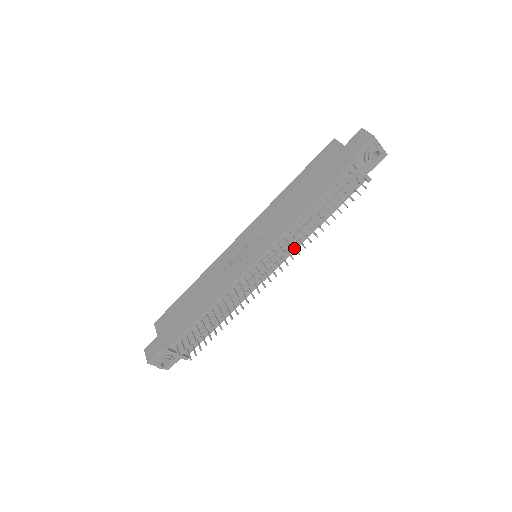
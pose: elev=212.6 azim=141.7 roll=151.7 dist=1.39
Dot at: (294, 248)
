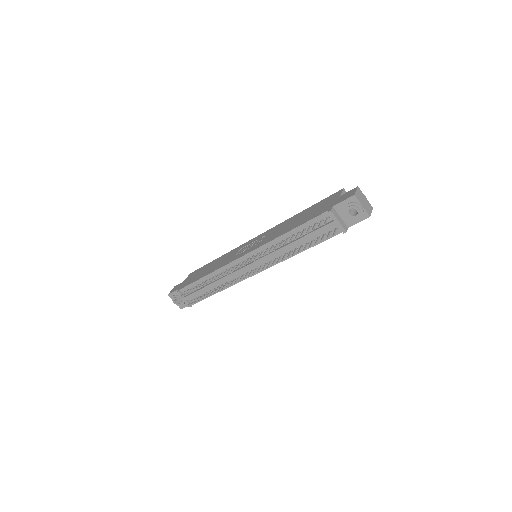
Dot at: (274, 260)
